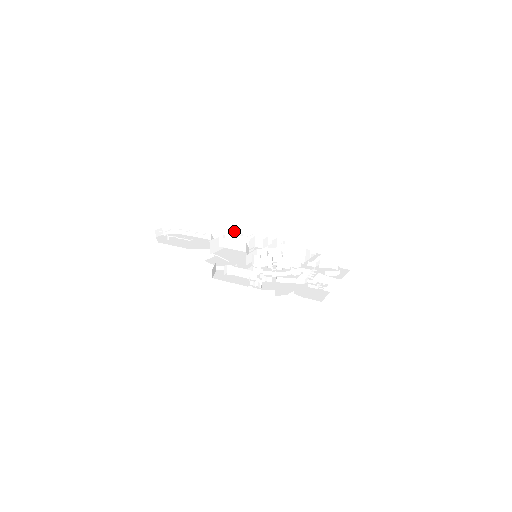
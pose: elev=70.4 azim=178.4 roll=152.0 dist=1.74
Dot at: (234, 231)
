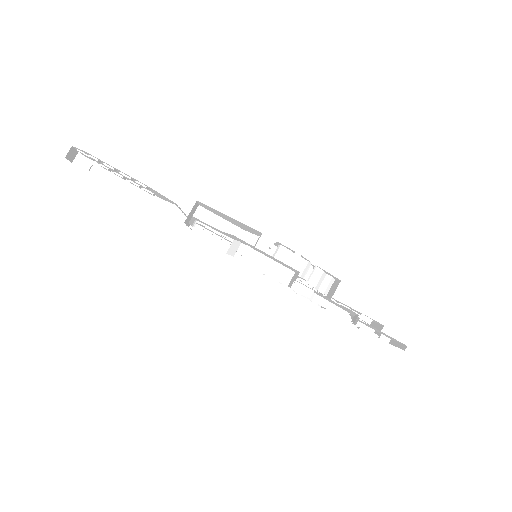
Dot at: occluded
